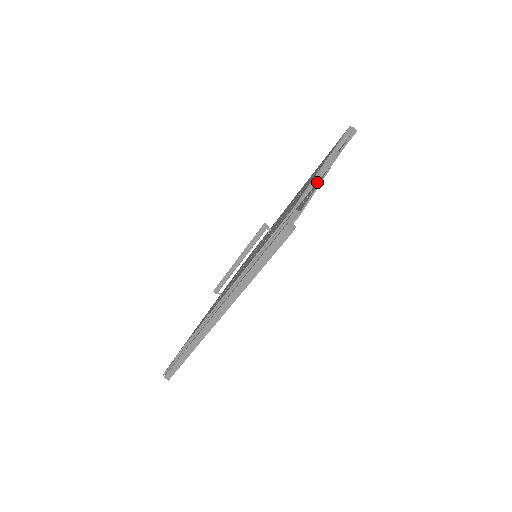
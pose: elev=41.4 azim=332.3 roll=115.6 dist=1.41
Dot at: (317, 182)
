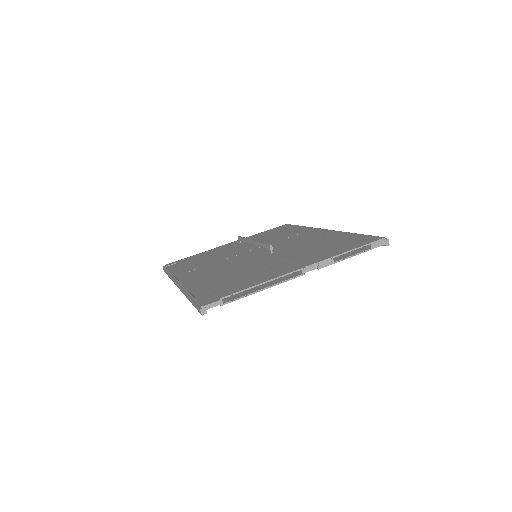
Dot at: occluded
